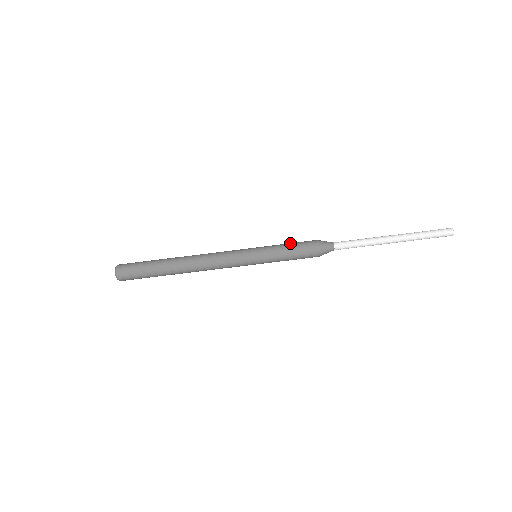
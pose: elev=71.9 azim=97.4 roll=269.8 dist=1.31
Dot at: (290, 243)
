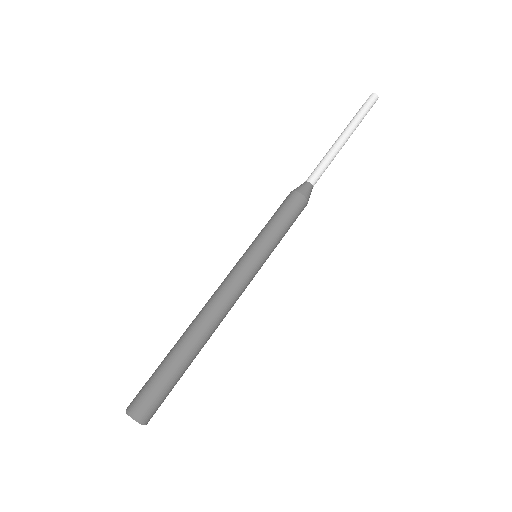
Dot at: occluded
